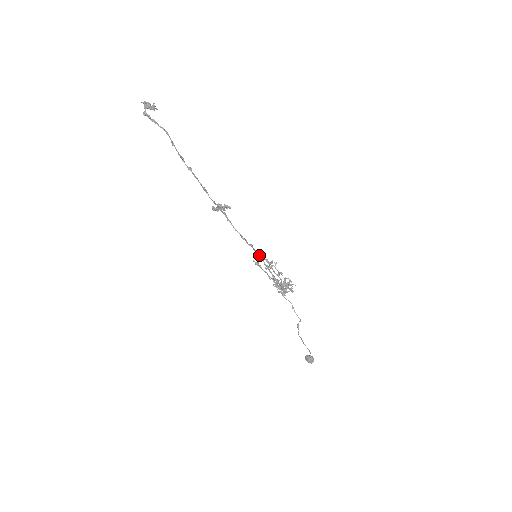
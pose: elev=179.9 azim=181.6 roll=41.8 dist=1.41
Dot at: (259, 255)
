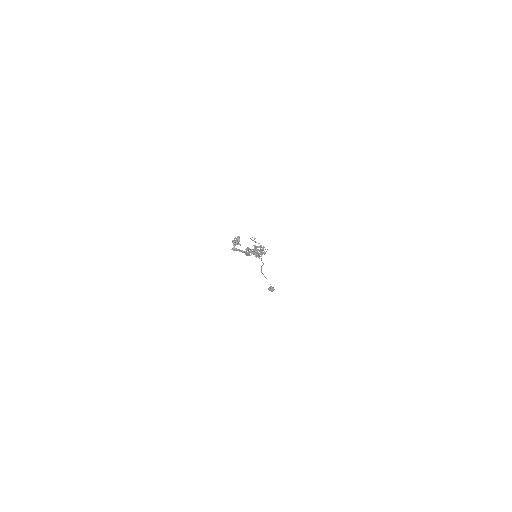
Dot at: (256, 252)
